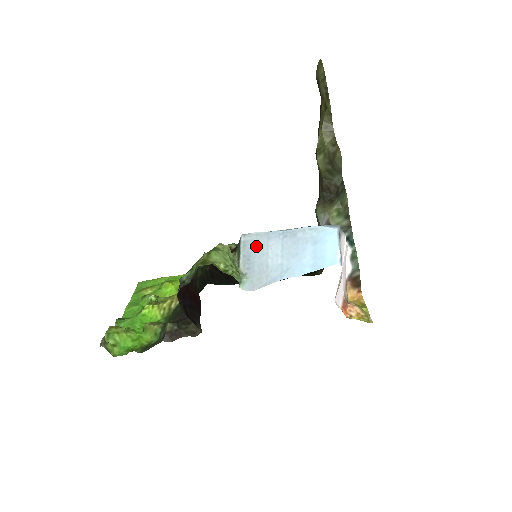
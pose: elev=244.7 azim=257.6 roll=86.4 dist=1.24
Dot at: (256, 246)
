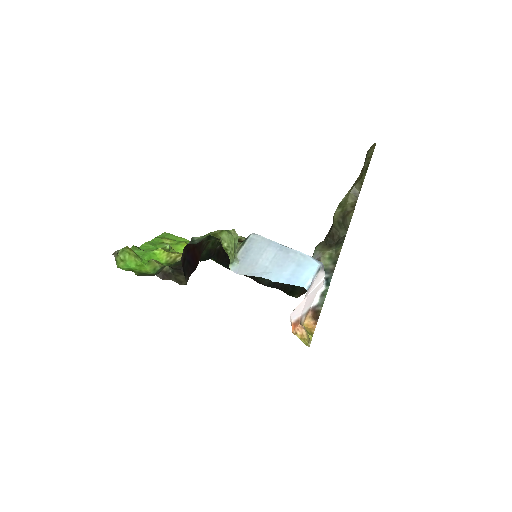
Dot at: (257, 245)
